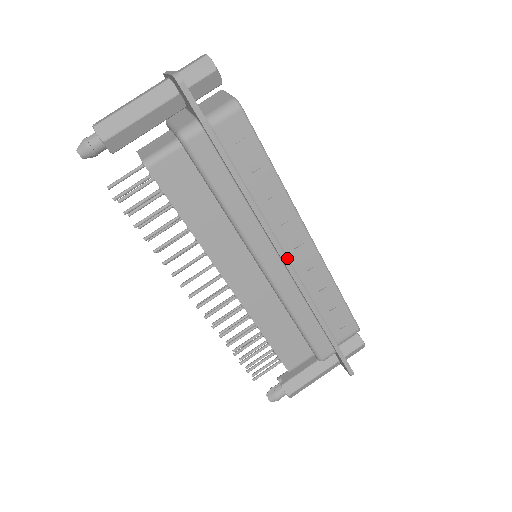
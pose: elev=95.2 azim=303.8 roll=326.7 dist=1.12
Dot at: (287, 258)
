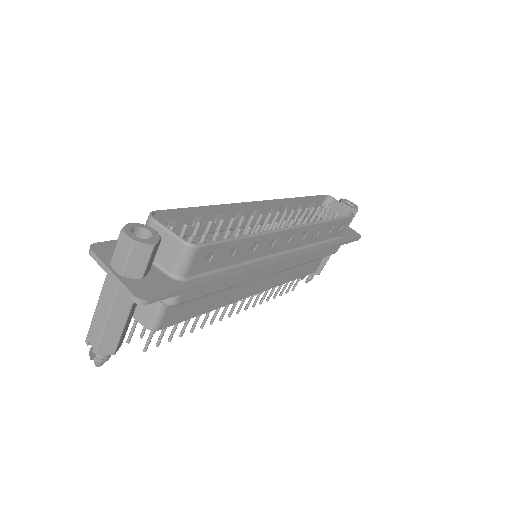
Dot at: (286, 251)
